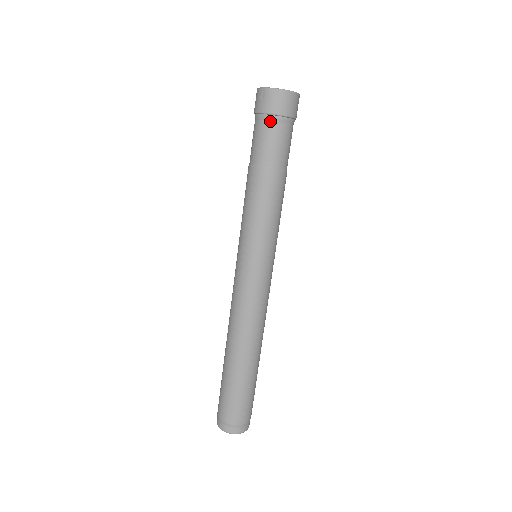
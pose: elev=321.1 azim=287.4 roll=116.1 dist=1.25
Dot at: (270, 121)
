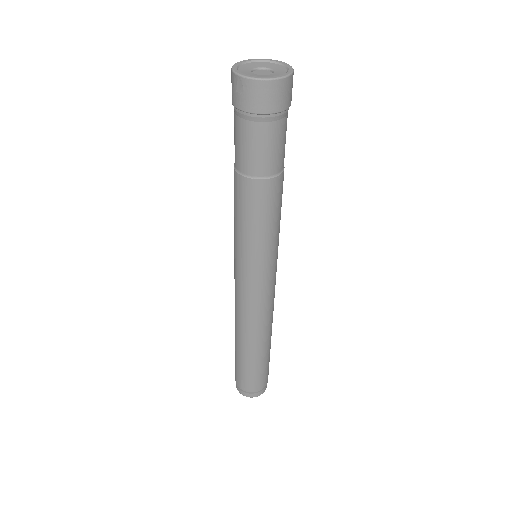
Dot at: (254, 121)
